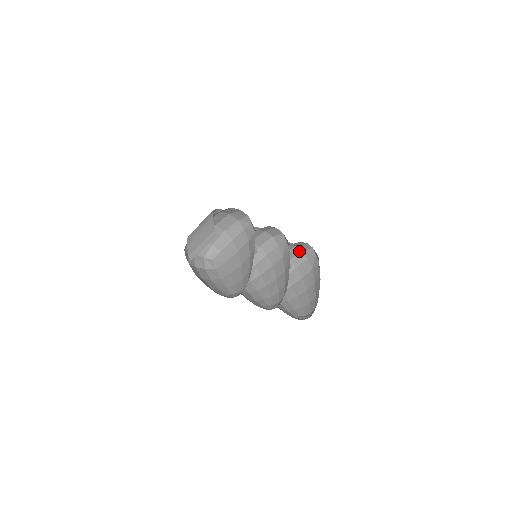
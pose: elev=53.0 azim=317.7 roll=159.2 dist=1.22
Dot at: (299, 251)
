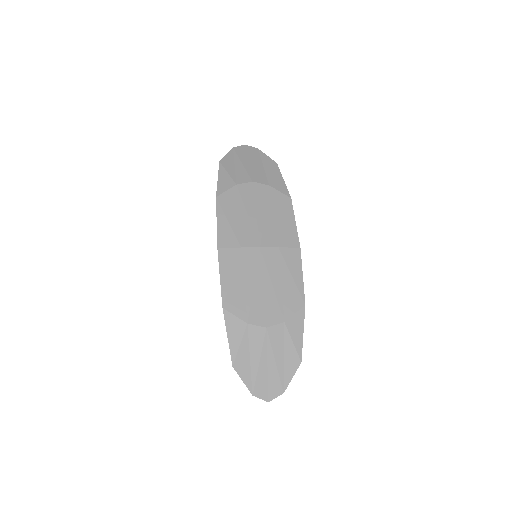
Dot at: (267, 207)
